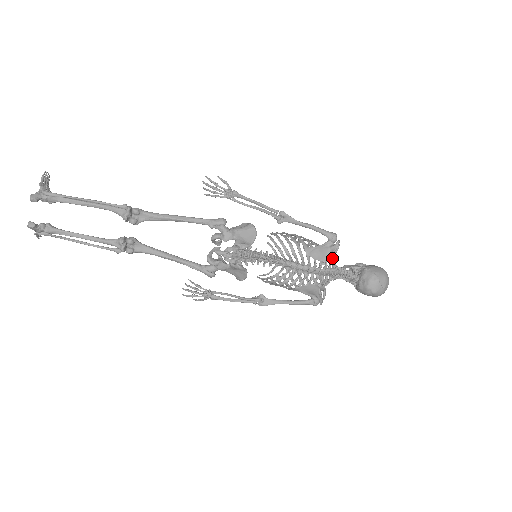
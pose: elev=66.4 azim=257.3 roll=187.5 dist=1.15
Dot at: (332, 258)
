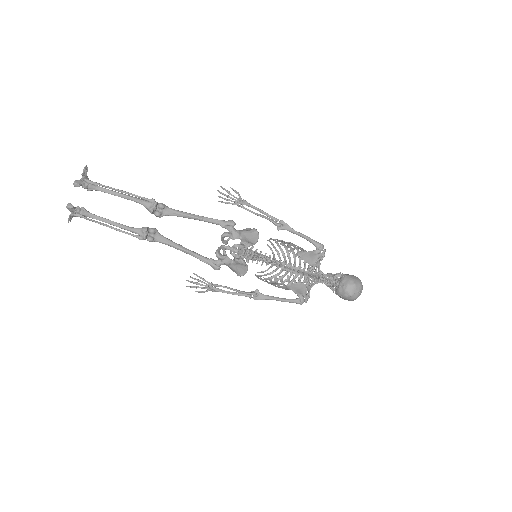
Dot at: (319, 263)
